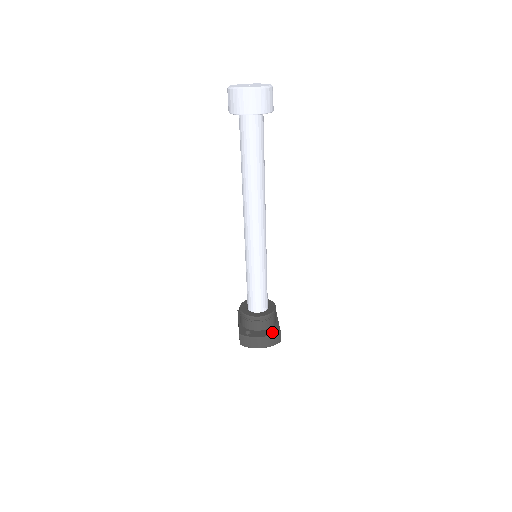
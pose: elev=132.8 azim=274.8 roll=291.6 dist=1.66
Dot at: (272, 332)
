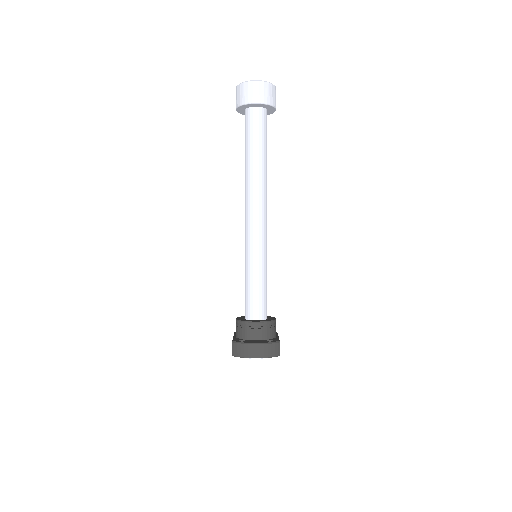
Dot at: occluded
